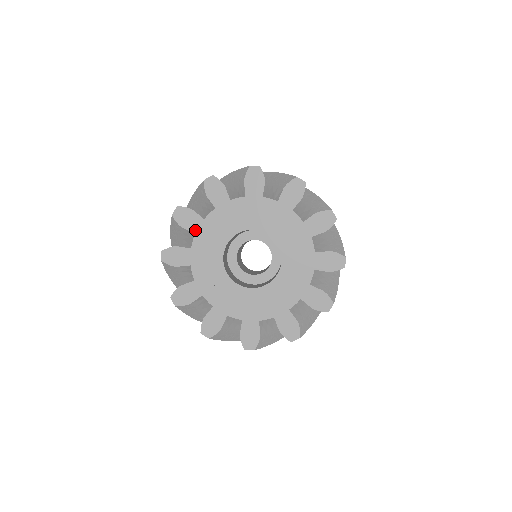
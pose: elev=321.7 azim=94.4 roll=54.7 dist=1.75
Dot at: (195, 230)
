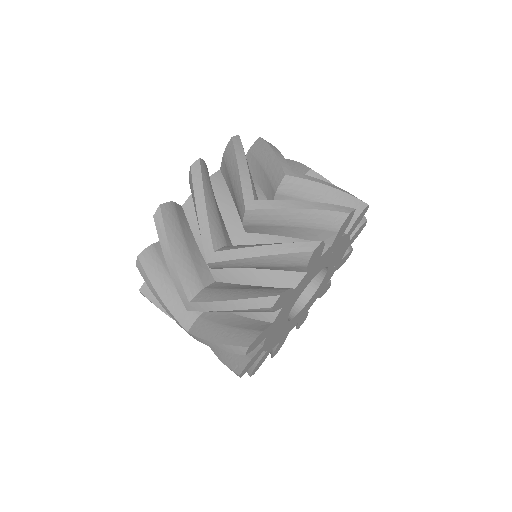
Dot at: (266, 336)
